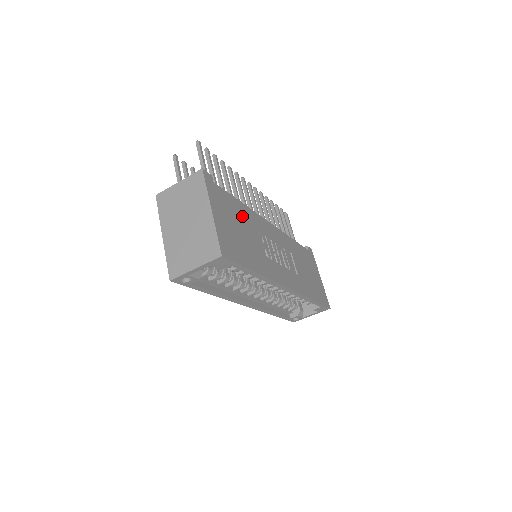
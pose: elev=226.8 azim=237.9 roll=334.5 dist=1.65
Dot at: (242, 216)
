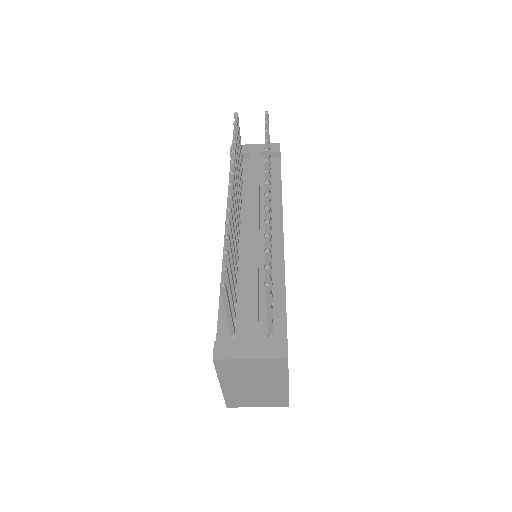
Dot at: occluded
